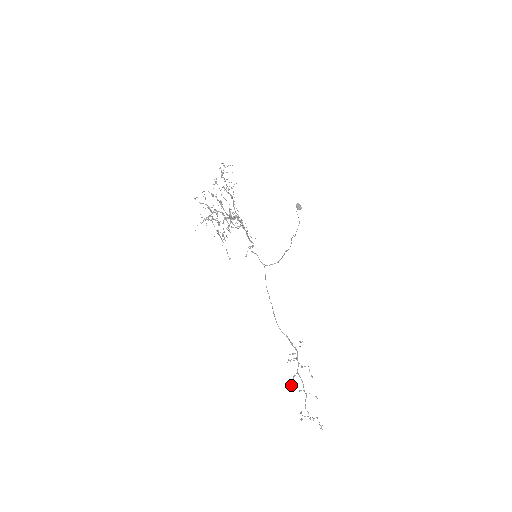
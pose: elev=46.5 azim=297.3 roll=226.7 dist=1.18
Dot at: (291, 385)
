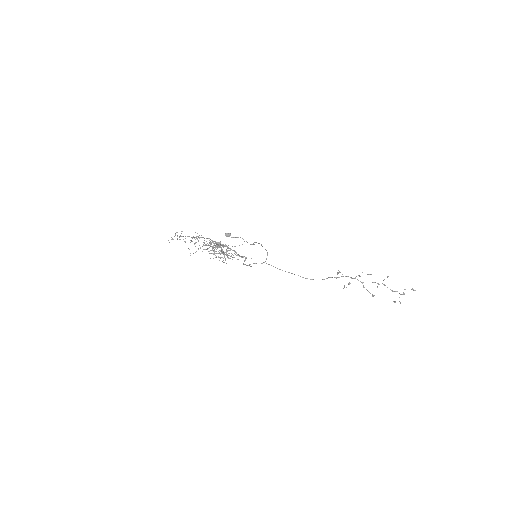
Dot at: (370, 293)
